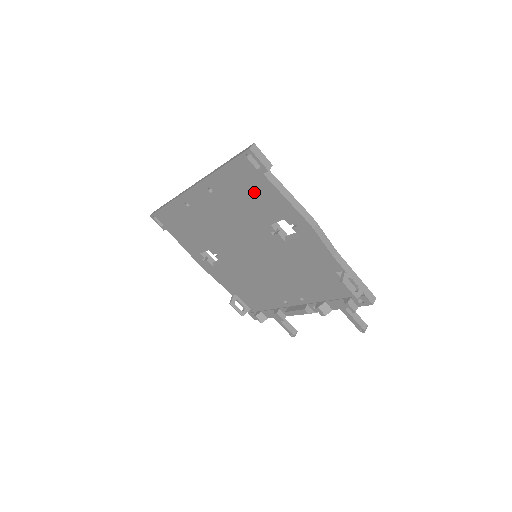
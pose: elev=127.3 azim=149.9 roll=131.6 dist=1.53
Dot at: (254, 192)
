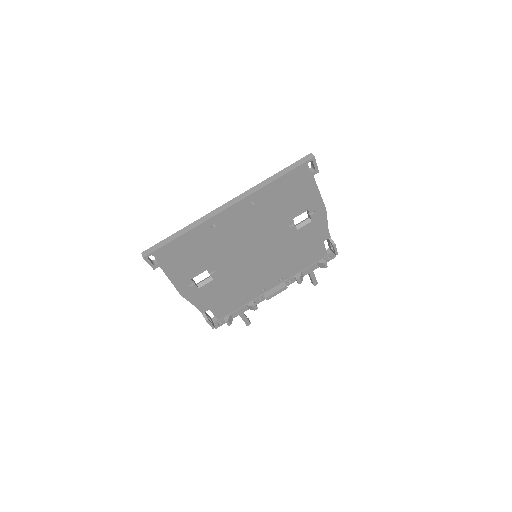
Dot at: (296, 193)
